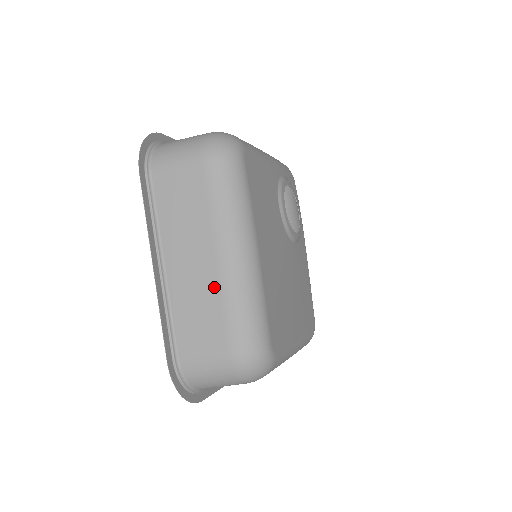
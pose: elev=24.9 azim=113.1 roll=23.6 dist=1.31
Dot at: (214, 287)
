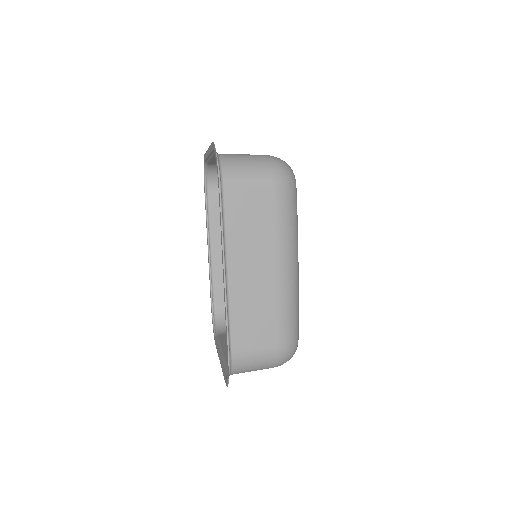
Dot at: (271, 294)
